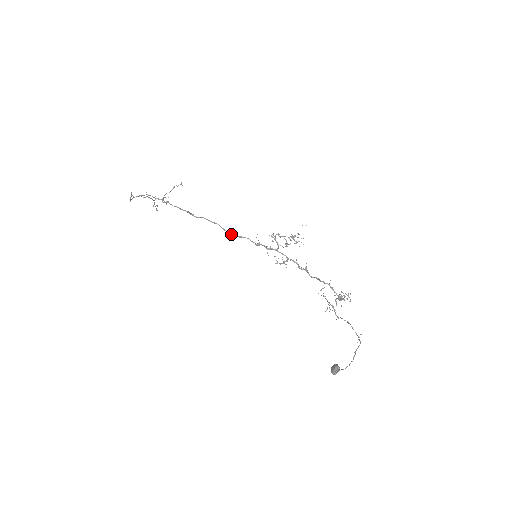
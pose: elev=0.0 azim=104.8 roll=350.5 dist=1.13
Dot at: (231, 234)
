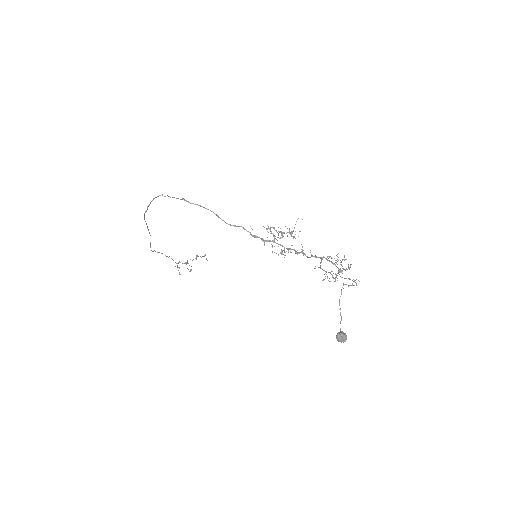
Dot at: occluded
